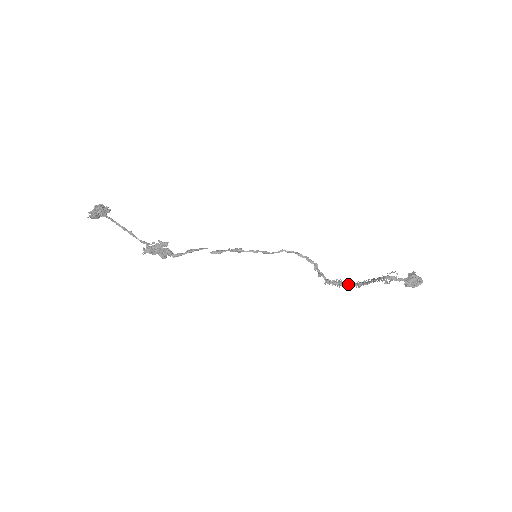
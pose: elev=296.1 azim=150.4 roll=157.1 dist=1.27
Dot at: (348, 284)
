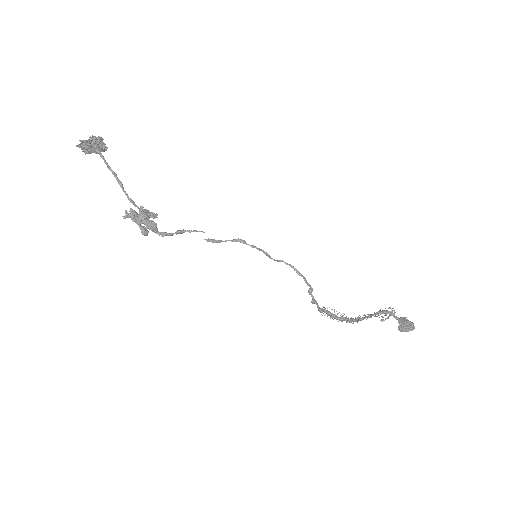
Dot at: occluded
